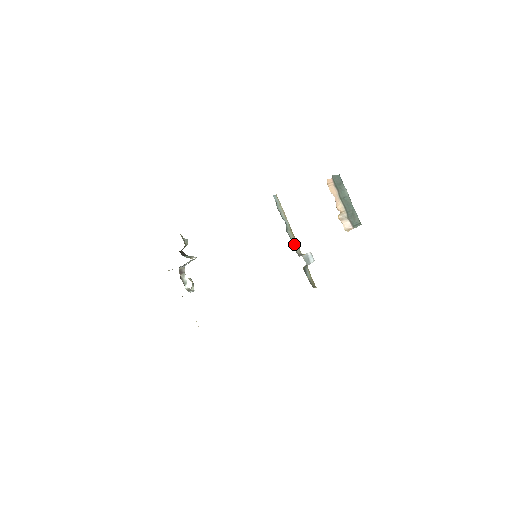
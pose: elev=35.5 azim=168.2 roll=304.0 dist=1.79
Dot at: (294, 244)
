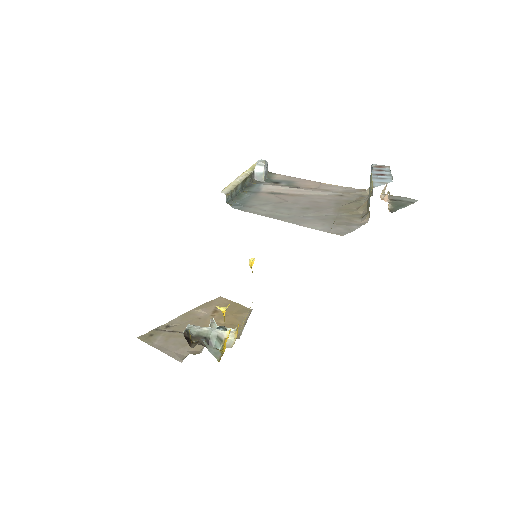
Dot at: (250, 183)
